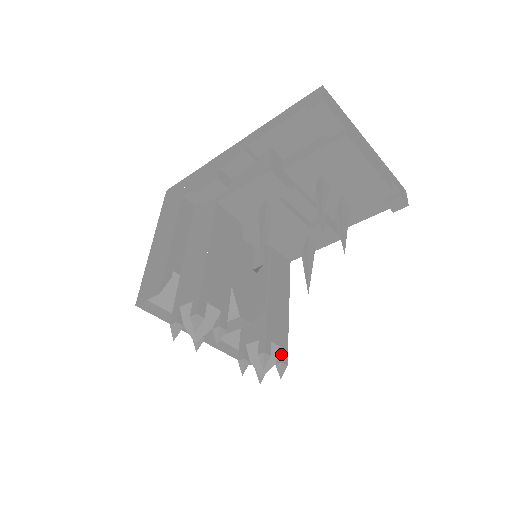
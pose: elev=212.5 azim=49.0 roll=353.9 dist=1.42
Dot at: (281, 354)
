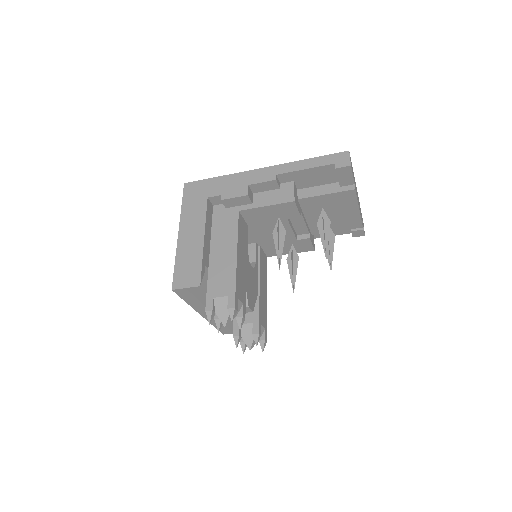
Dot at: (264, 334)
